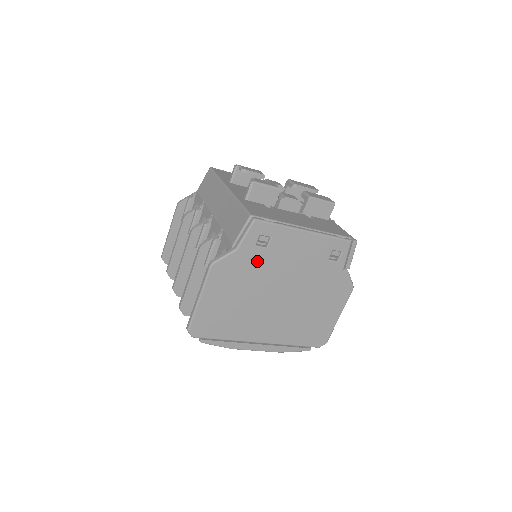
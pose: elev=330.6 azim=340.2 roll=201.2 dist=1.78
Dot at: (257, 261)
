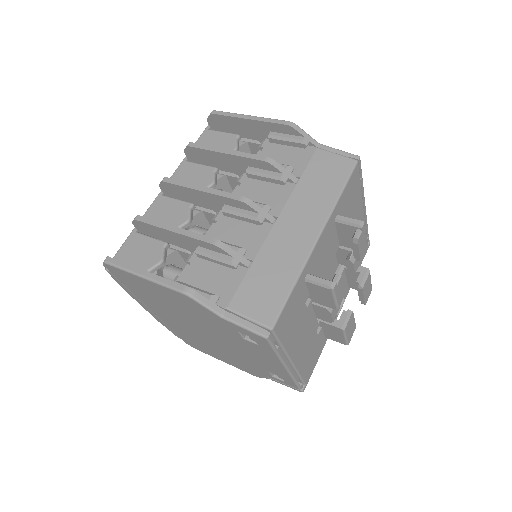
Dot at: (224, 328)
